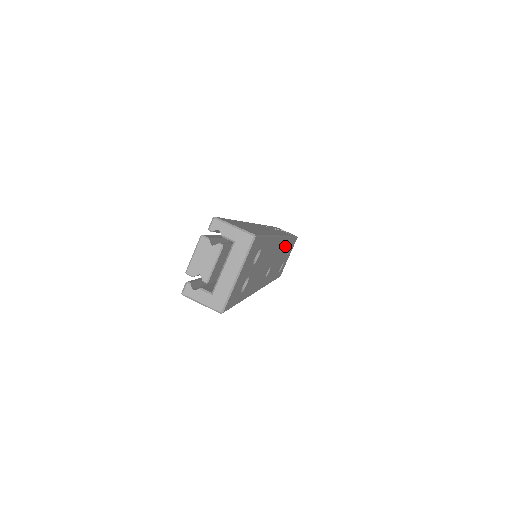
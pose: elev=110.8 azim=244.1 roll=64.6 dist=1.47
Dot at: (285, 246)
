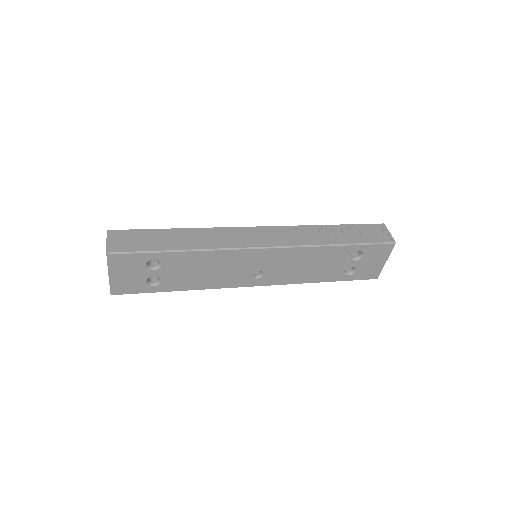
Dot at: (312, 254)
